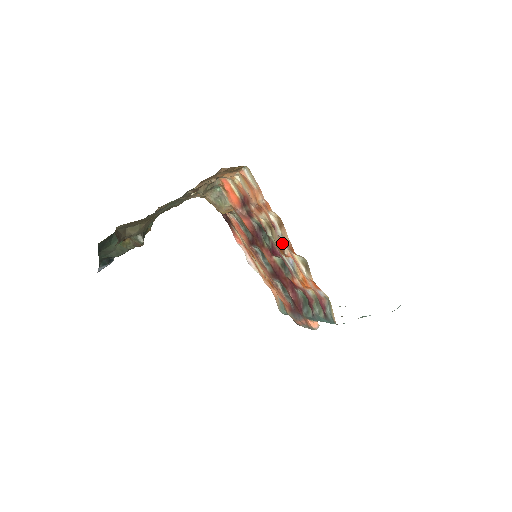
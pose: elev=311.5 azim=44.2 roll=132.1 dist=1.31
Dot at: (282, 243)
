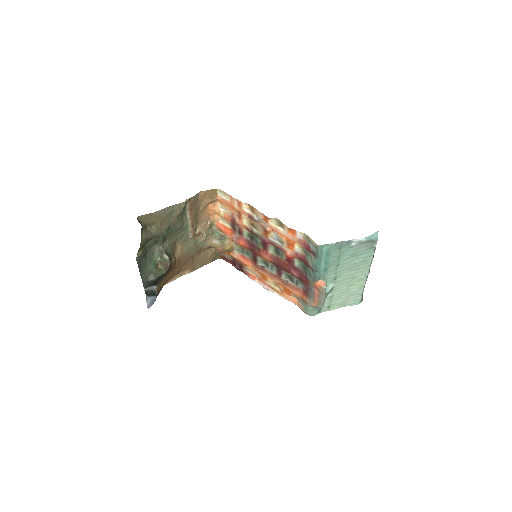
Dot at: (261, 225)
